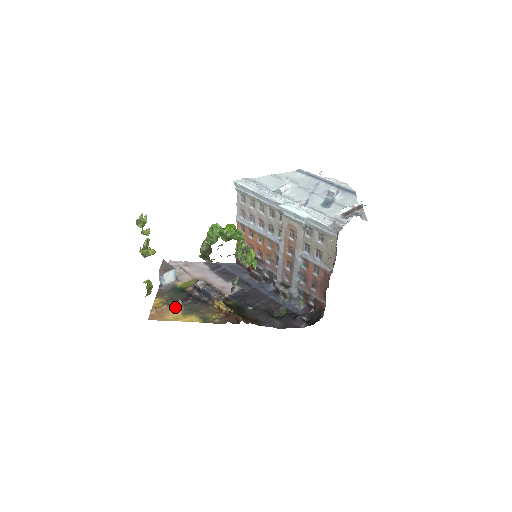
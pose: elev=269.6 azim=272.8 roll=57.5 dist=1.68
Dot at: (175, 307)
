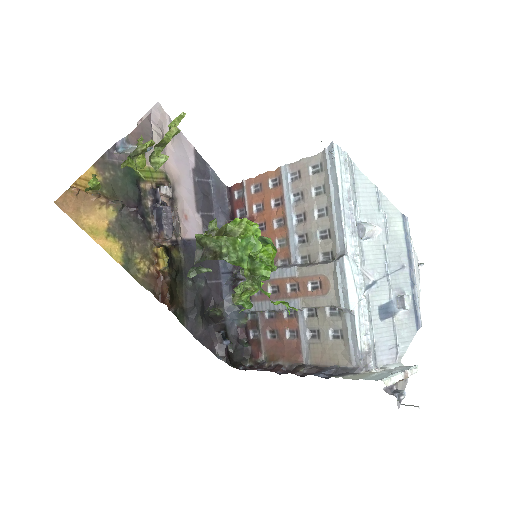
Dot at: (107, 207)
